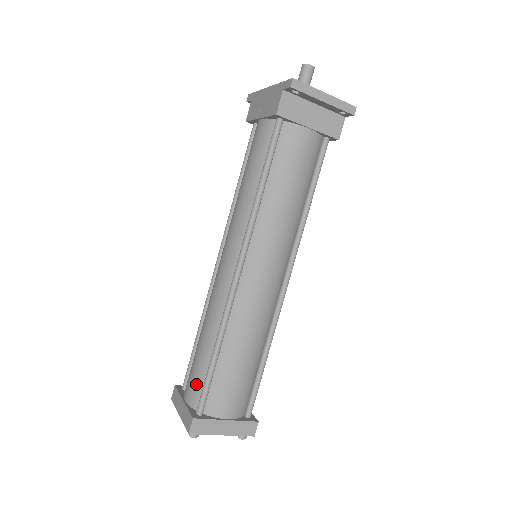
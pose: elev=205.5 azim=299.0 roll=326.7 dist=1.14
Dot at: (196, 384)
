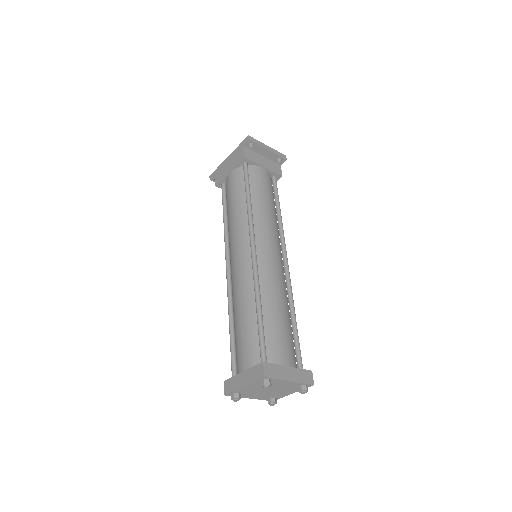
Dot at: (250, 348)
